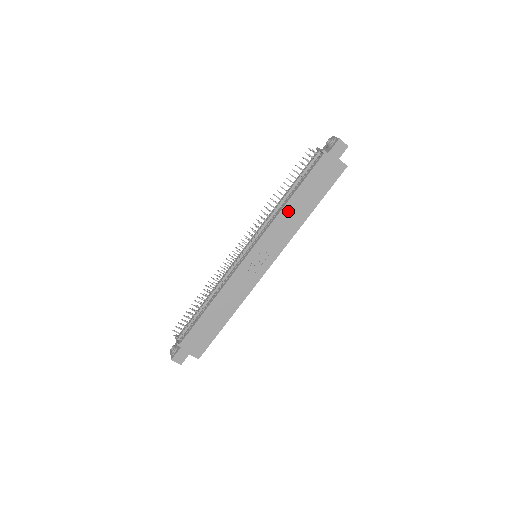
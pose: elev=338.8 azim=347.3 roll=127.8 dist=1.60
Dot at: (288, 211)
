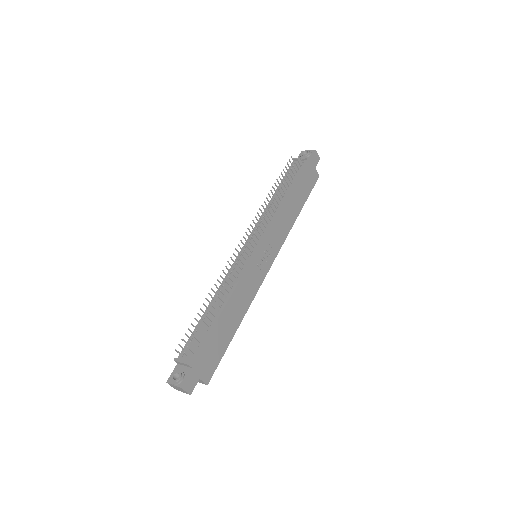
Dot at: (285, 209)
